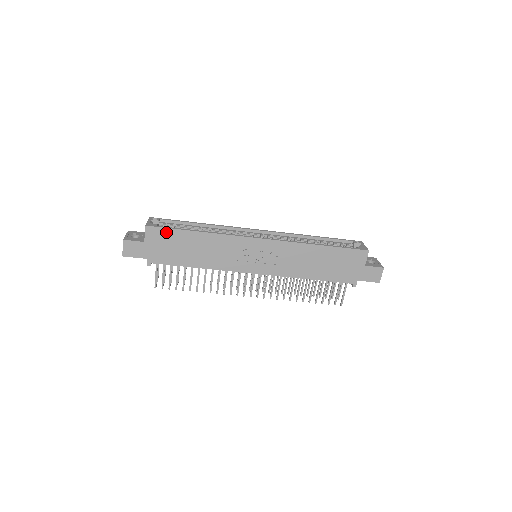
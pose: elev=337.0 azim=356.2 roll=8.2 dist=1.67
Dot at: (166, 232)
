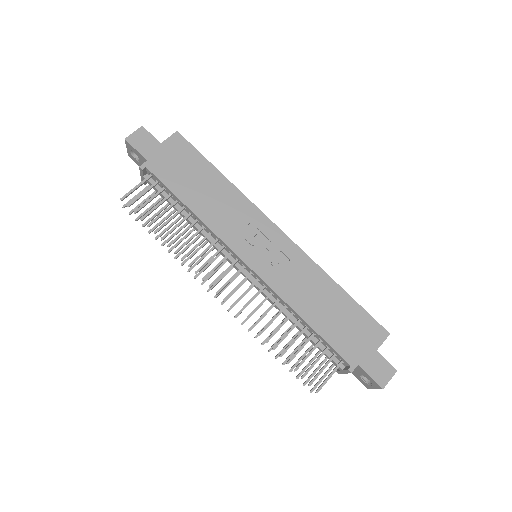
Dot at: (191, 151)
